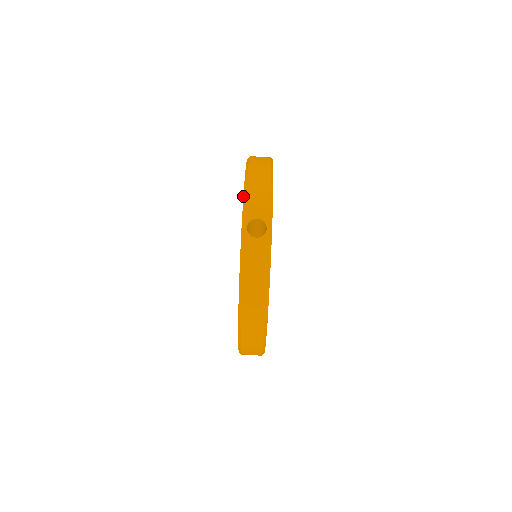
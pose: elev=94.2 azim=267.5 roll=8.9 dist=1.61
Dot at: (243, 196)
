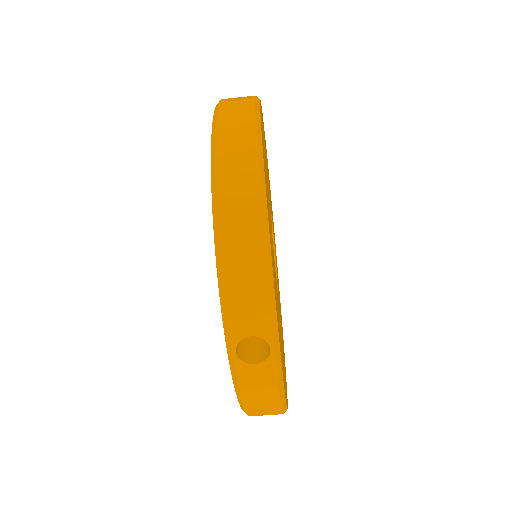
Dot at: occluded
